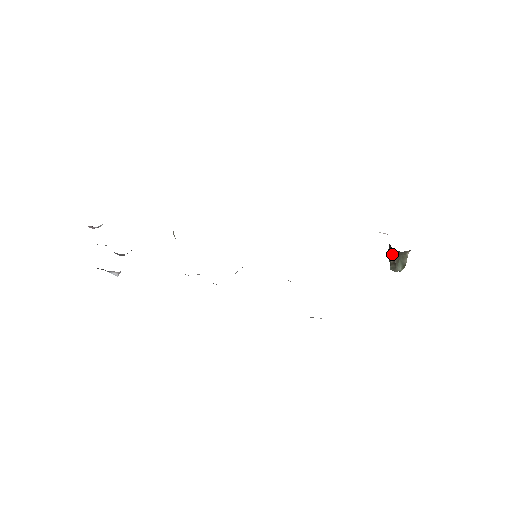
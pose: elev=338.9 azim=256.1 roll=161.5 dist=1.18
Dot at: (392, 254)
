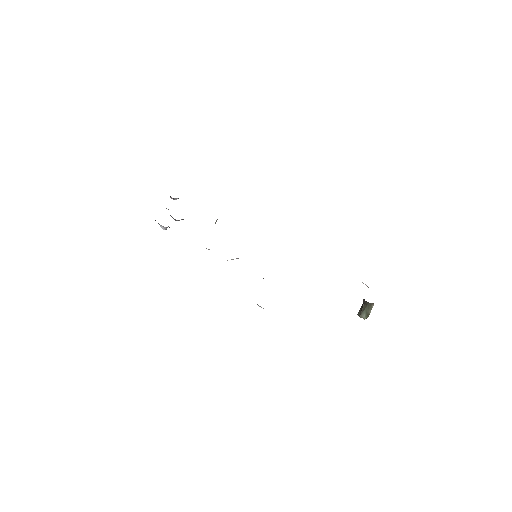
Dot at: (363, 302)
